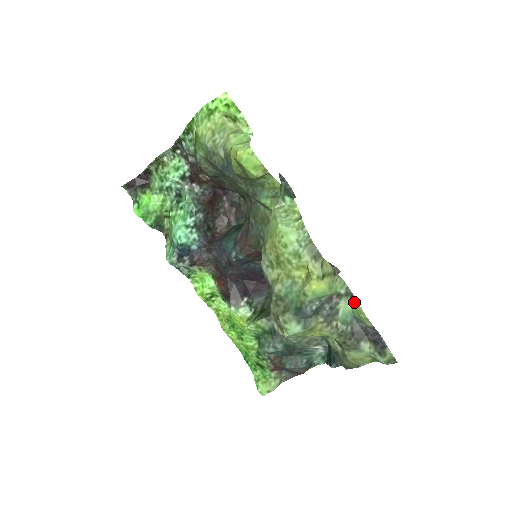
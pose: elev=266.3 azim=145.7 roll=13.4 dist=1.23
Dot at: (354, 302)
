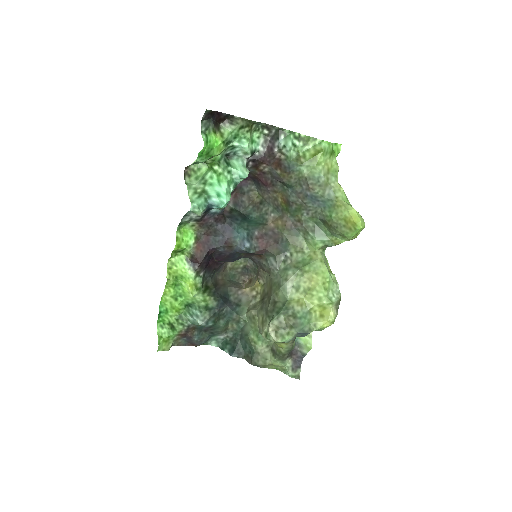
Dot at: (309, 335)
